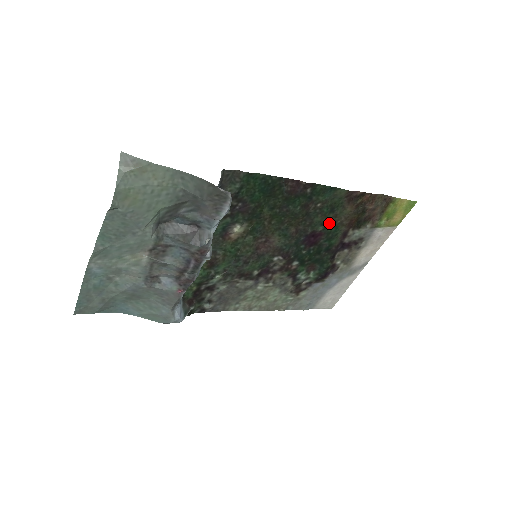
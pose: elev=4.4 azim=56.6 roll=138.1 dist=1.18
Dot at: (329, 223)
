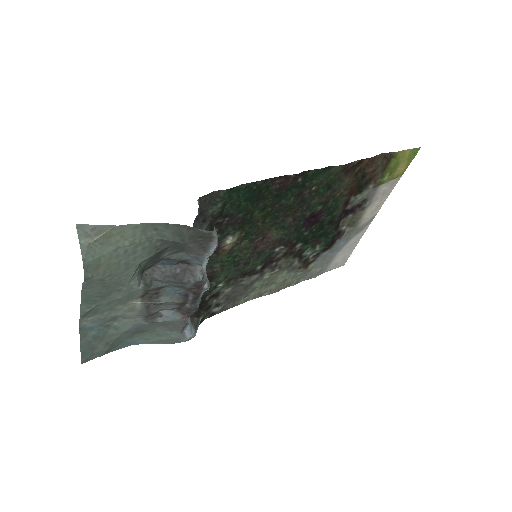
Dot at: (328, 200)
